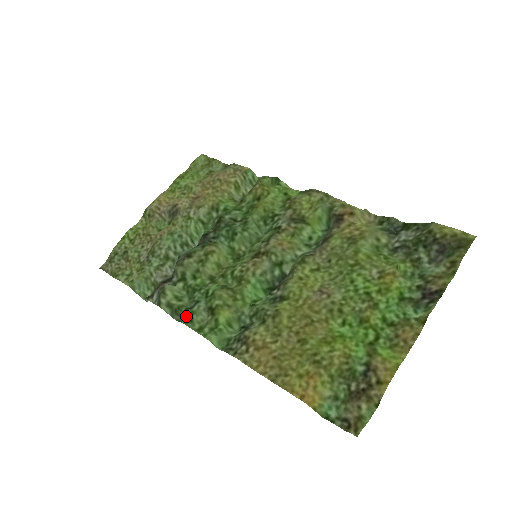
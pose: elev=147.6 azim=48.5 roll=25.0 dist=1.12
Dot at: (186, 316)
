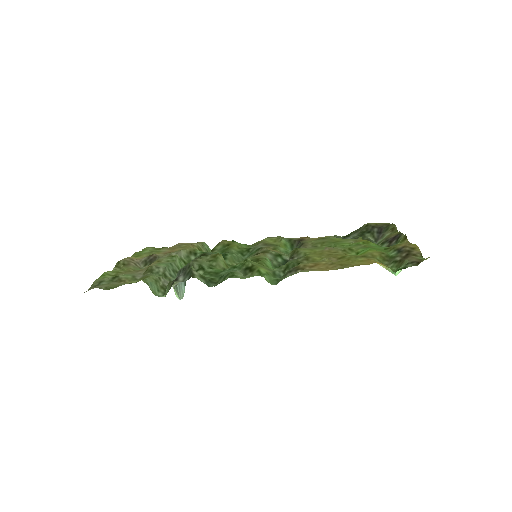
Dot at: (227, 276)
